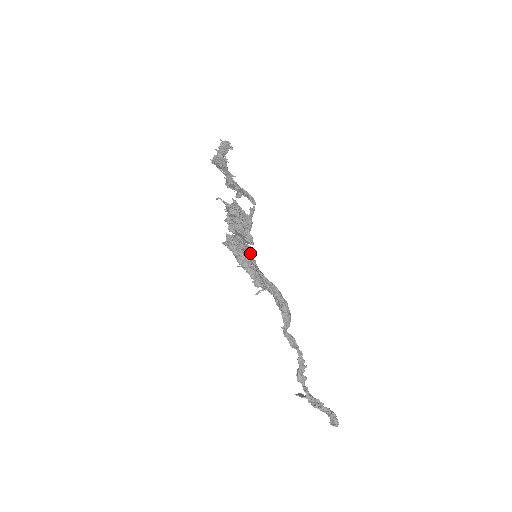
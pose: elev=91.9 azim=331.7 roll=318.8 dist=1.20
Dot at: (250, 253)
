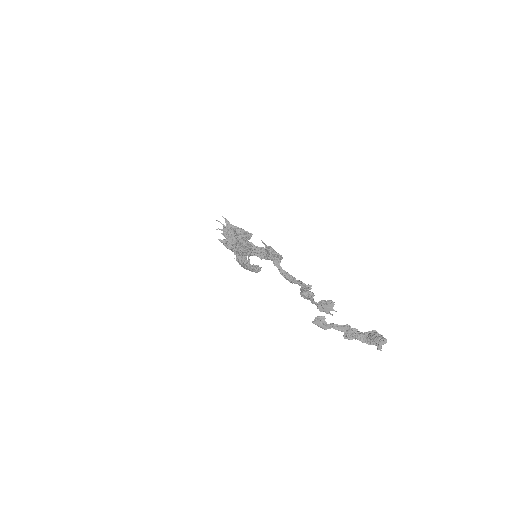
Dot at: (235, 229)
